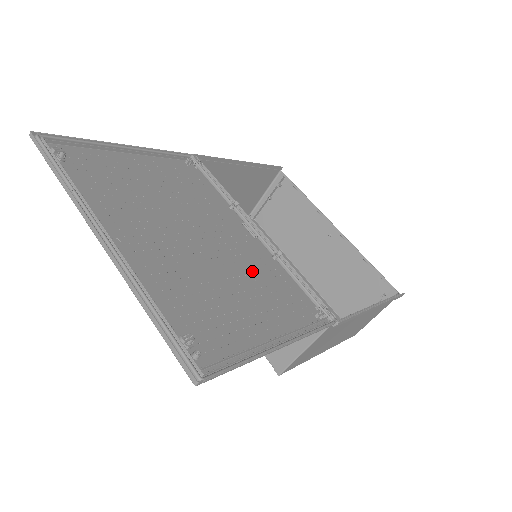
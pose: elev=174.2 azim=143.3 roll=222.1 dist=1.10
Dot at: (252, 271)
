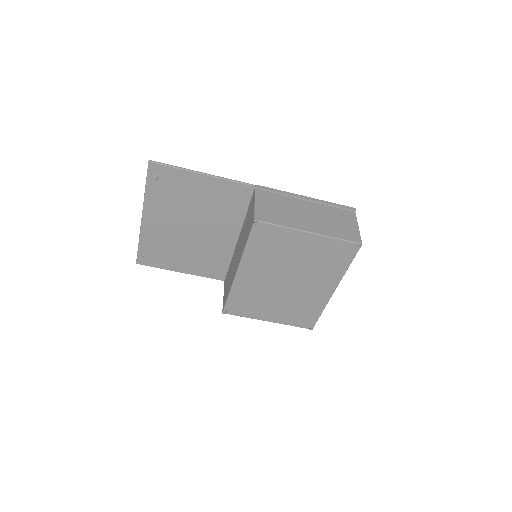
Dot at: (216, 213)
